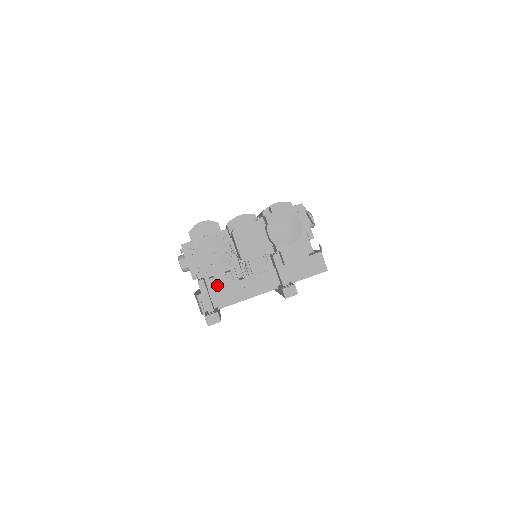
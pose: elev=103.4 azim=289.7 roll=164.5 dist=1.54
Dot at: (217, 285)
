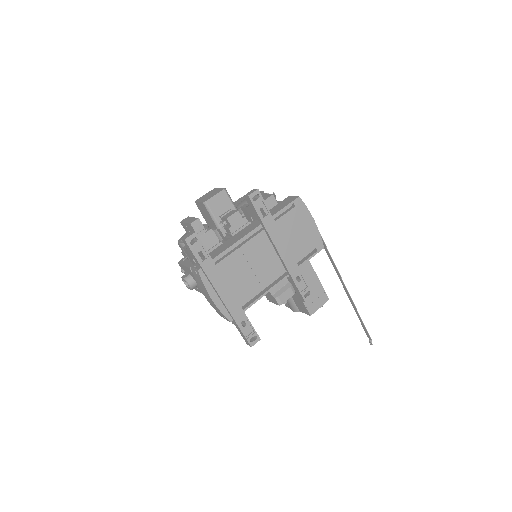
Dot at: (189, 223)
